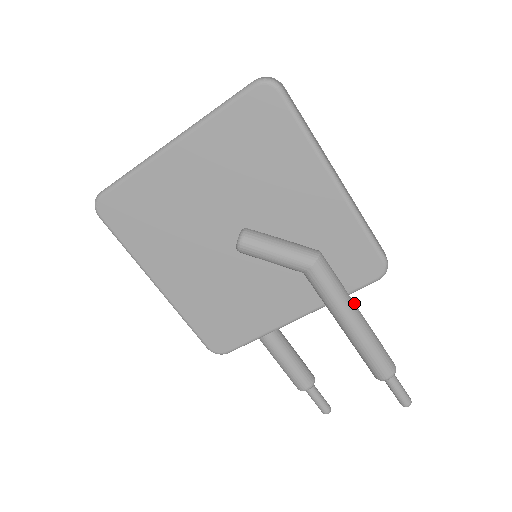
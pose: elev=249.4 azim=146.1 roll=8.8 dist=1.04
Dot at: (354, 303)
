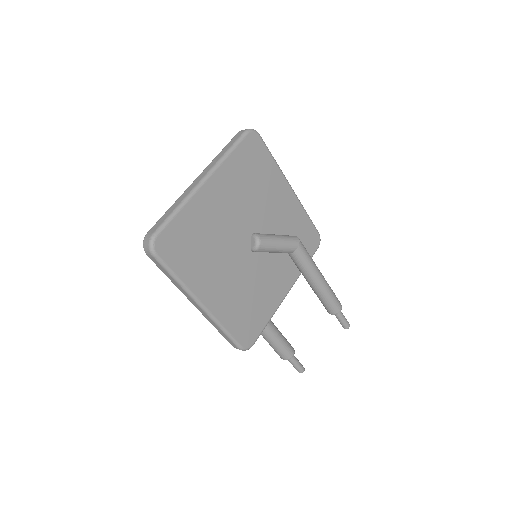
Dot at: occluded
